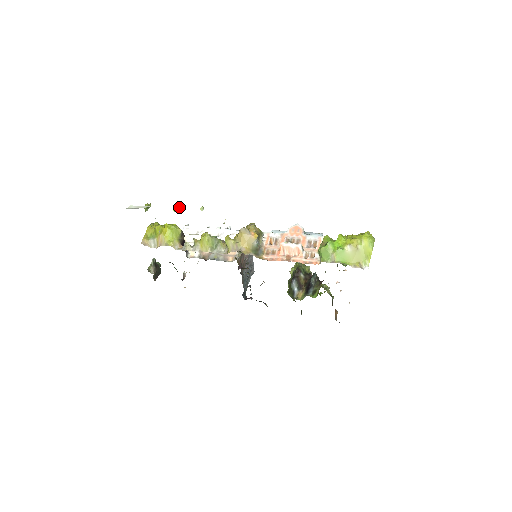
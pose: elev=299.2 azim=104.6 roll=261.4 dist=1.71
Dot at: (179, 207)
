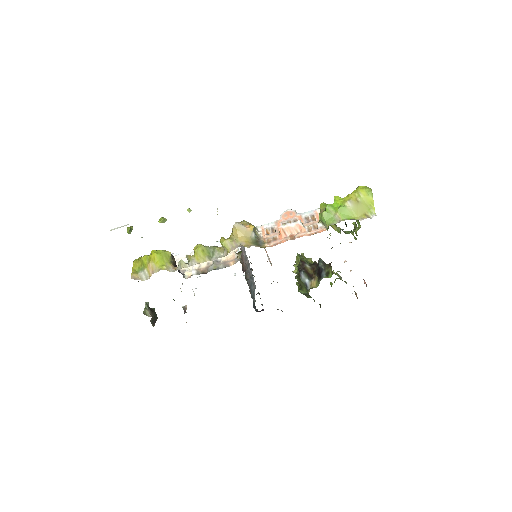
Dot at: occluded
